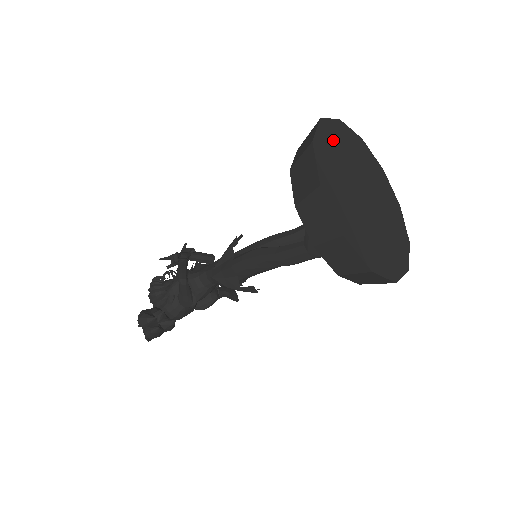
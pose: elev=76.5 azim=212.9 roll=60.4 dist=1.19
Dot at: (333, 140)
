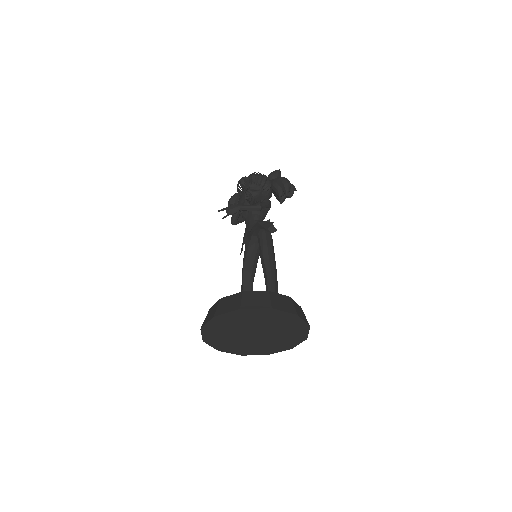
Dot at: (225, 322)
